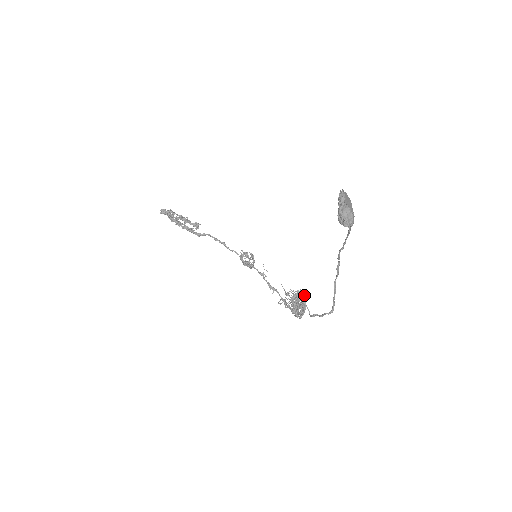
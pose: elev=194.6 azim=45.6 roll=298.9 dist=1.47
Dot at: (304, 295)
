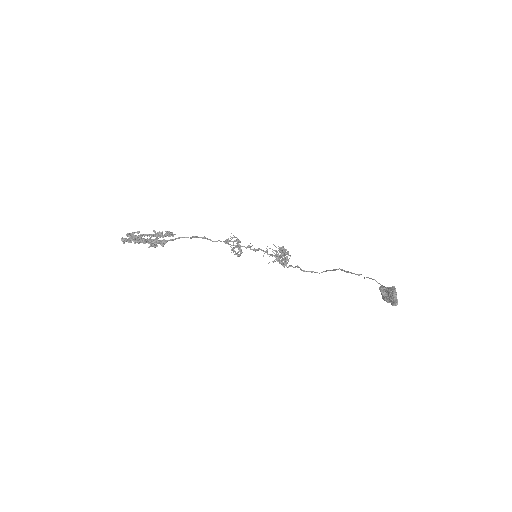
Dot at: occluded
